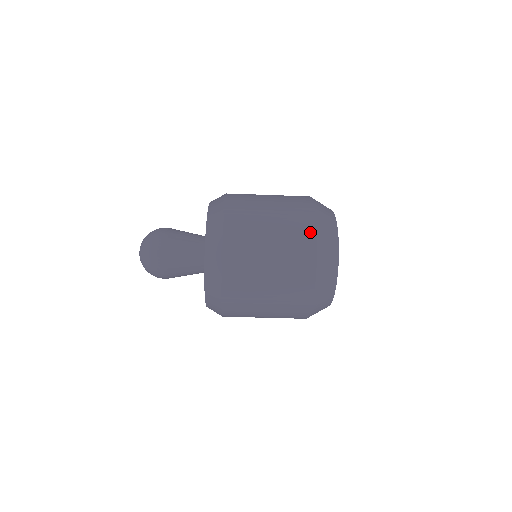
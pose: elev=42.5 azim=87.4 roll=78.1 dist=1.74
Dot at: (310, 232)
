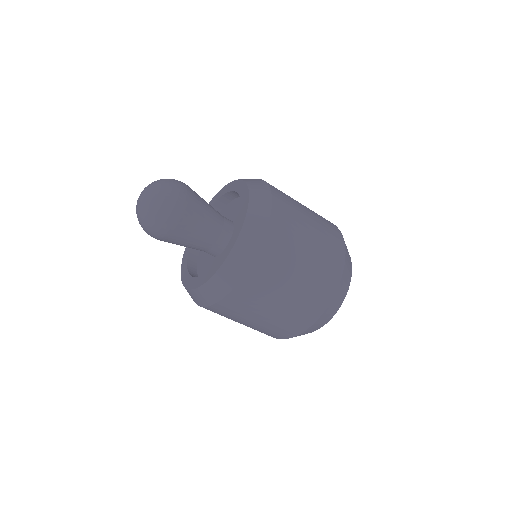
Dot at: (340, 261)
